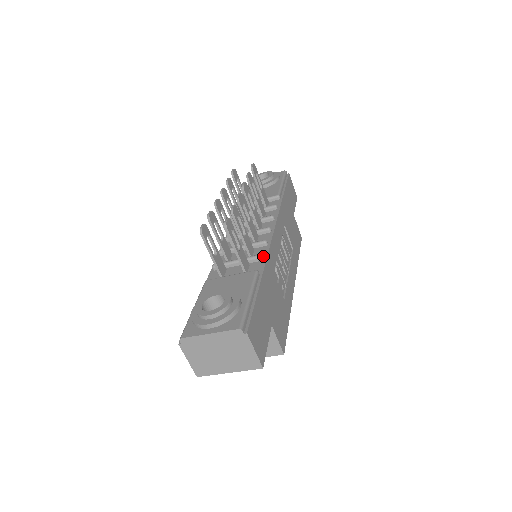
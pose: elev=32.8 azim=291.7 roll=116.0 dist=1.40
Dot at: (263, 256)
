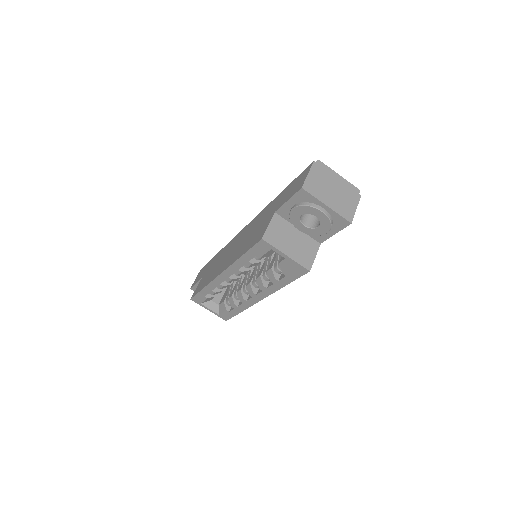
Dot at: occluded
